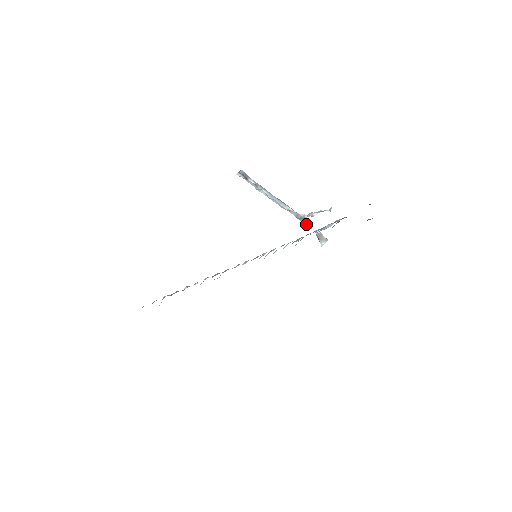
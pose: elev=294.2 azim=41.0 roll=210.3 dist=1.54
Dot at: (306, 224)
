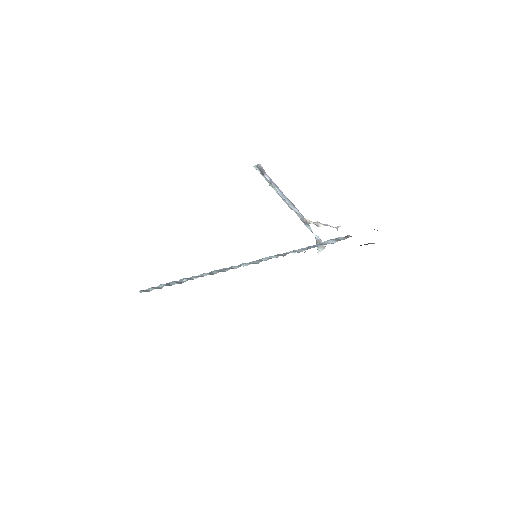
Dot at: (309, 228)
